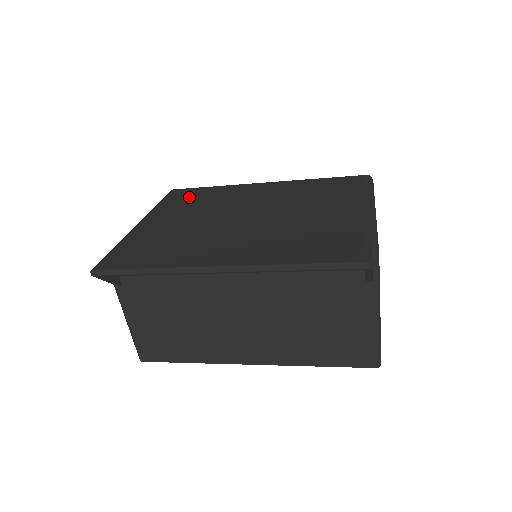
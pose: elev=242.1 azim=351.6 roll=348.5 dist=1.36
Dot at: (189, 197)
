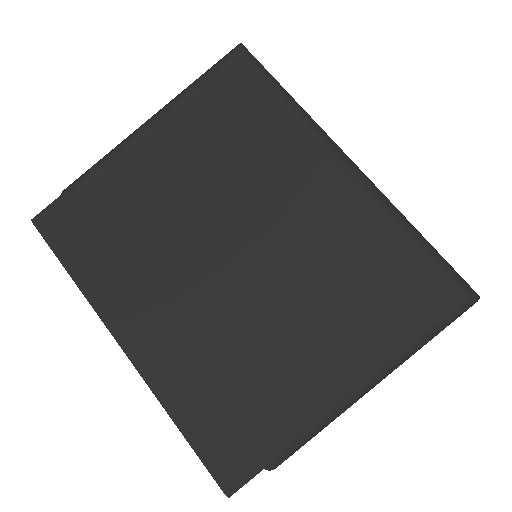
Dot at: (230, 111)
